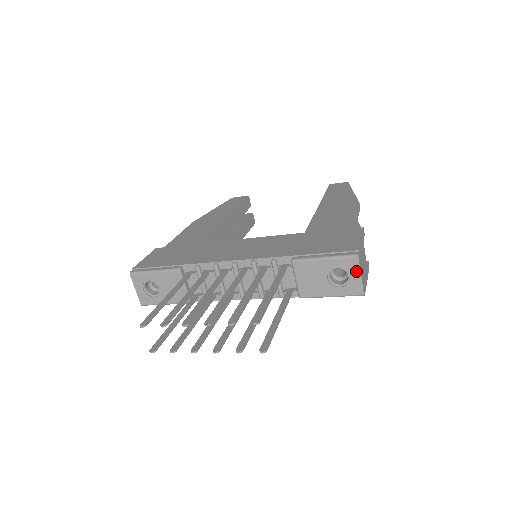
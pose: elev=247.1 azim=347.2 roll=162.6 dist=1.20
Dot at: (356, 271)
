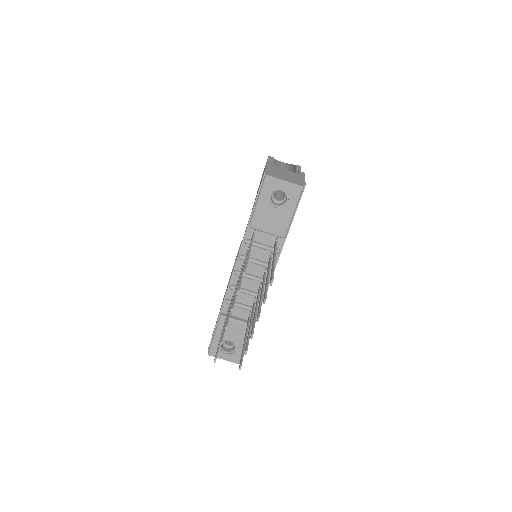
Dot at: (279, 183)
